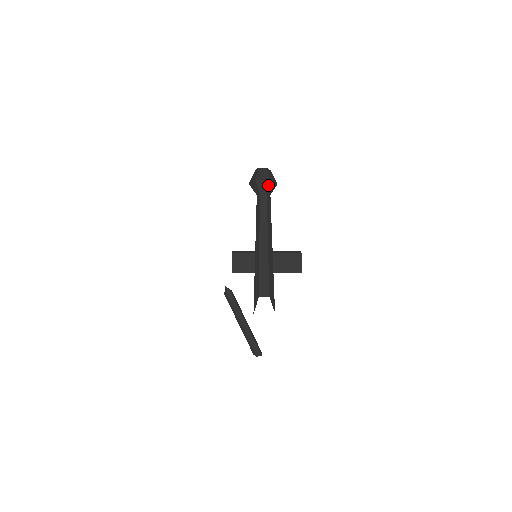
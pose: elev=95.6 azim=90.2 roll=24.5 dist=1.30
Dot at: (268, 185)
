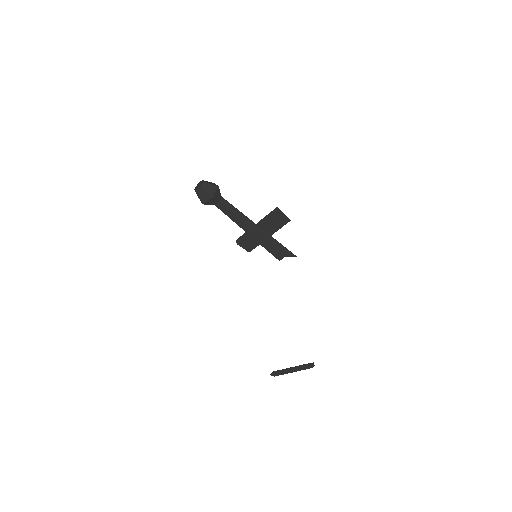
Dot at: (215, 199)
